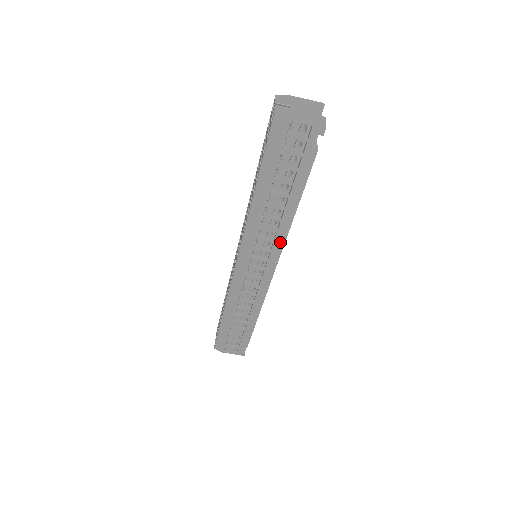
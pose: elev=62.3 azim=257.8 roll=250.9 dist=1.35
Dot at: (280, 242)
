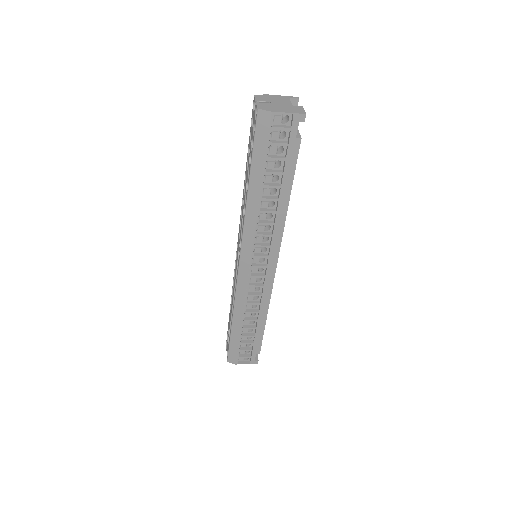
Dot at: (278, 235)
